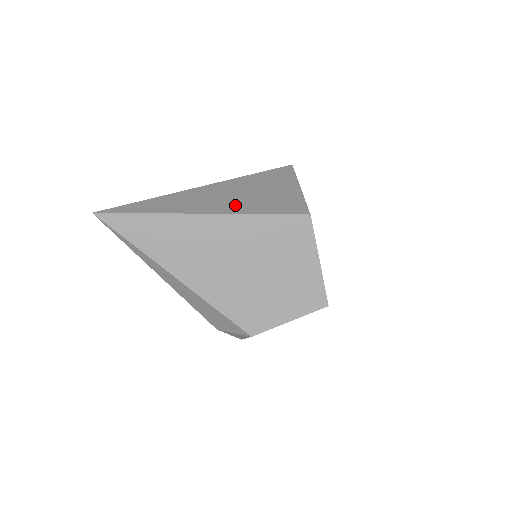
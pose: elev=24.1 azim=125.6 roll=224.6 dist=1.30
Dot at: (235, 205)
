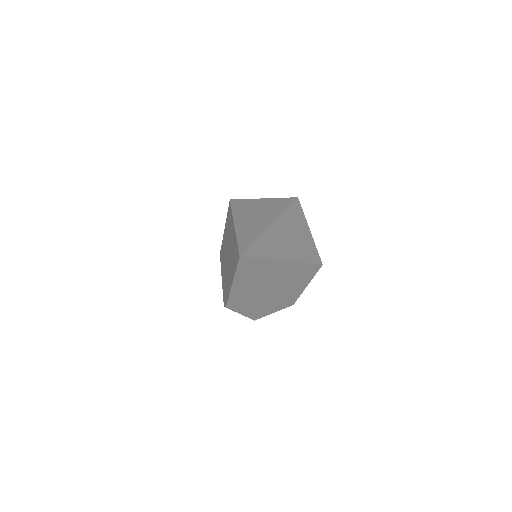
Dot at: (295, 251)
